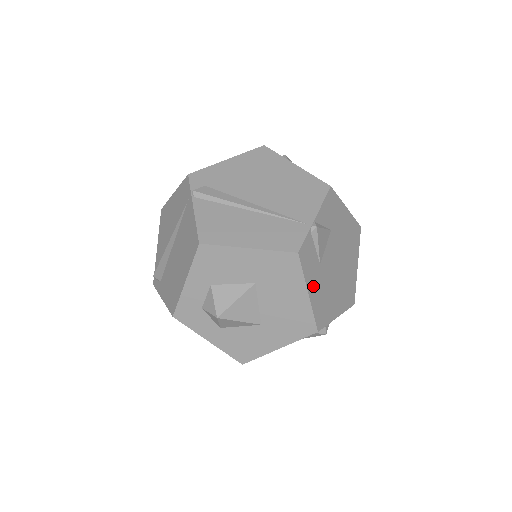
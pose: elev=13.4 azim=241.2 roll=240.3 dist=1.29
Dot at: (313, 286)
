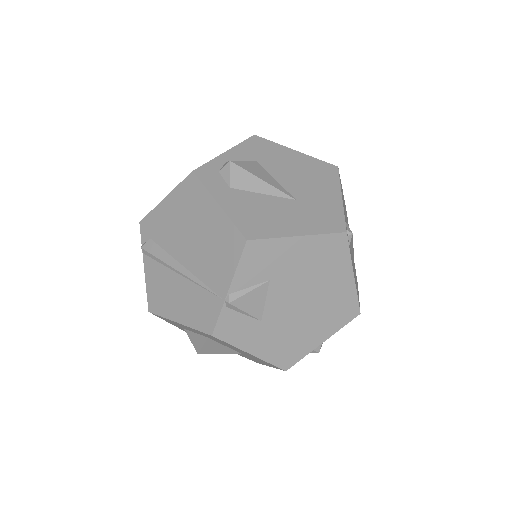
Dot at: (257, 344)
